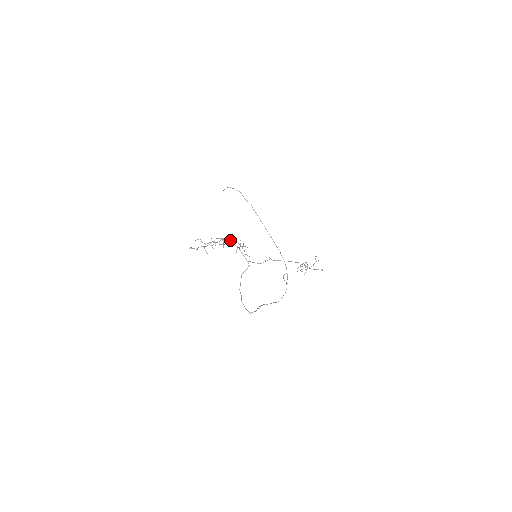
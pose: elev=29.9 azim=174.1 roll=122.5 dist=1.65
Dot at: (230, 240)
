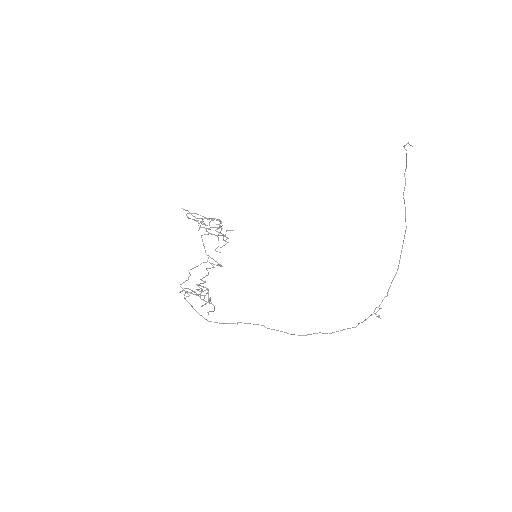
Dot at: (220, 222)
